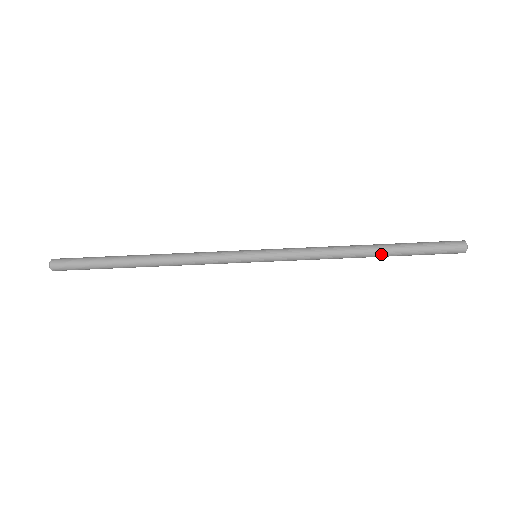
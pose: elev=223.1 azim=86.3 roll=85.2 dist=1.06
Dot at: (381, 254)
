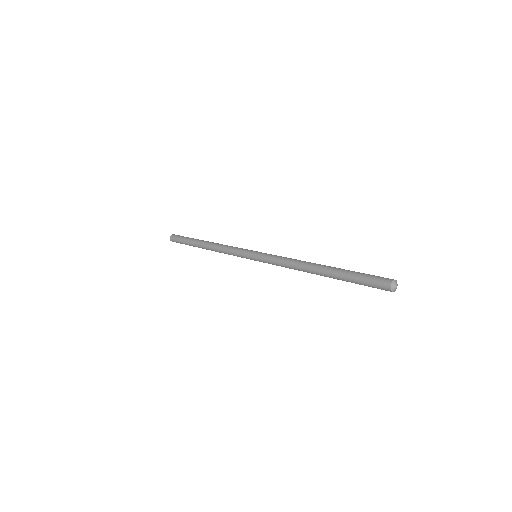
Dot at: occluded
